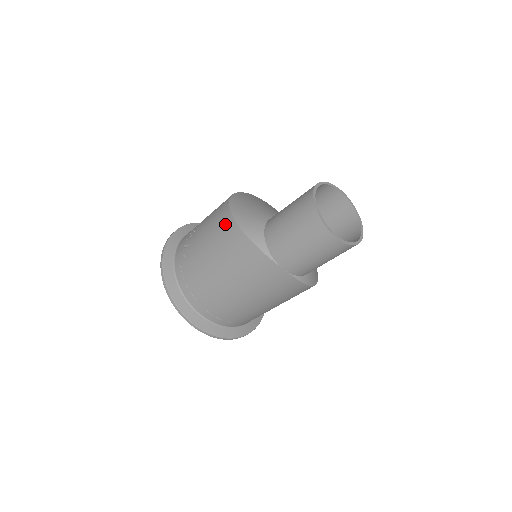
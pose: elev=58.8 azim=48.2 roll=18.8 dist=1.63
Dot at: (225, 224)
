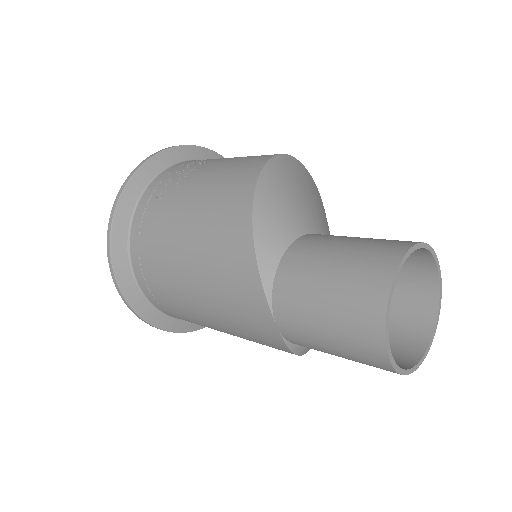
Dot at: (236, 199)
